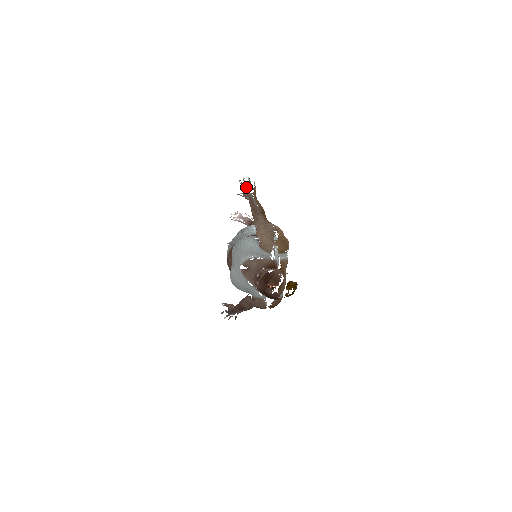
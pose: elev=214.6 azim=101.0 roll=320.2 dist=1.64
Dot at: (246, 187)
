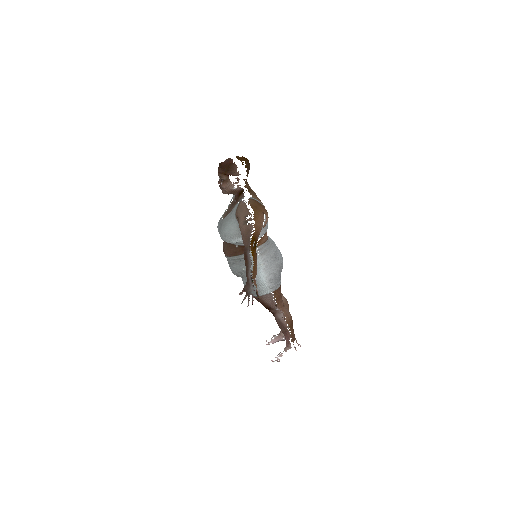
Dot at: occluded
